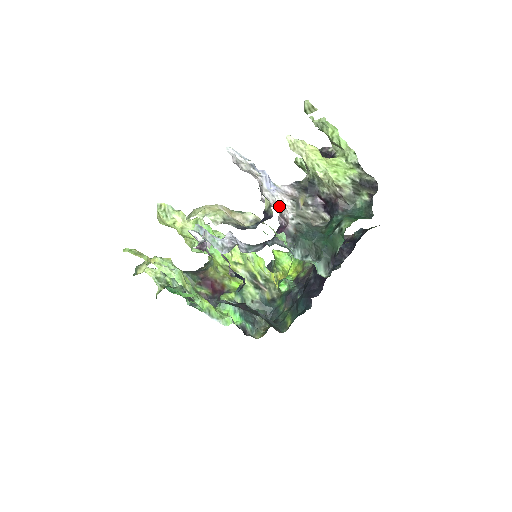
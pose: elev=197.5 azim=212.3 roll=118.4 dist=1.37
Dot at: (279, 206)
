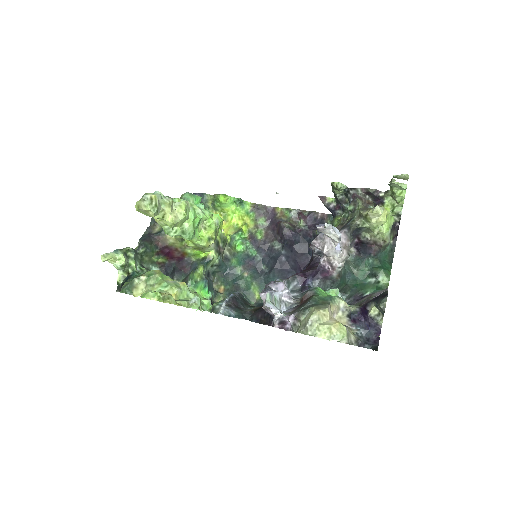
Dot at: occluded
